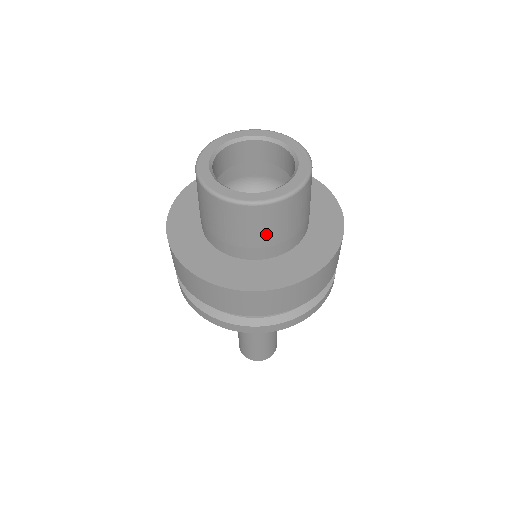
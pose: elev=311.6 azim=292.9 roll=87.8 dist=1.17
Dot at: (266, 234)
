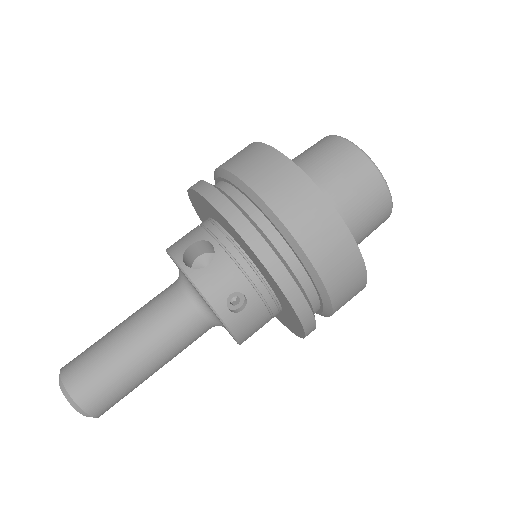
Dot at: (316, 159)
